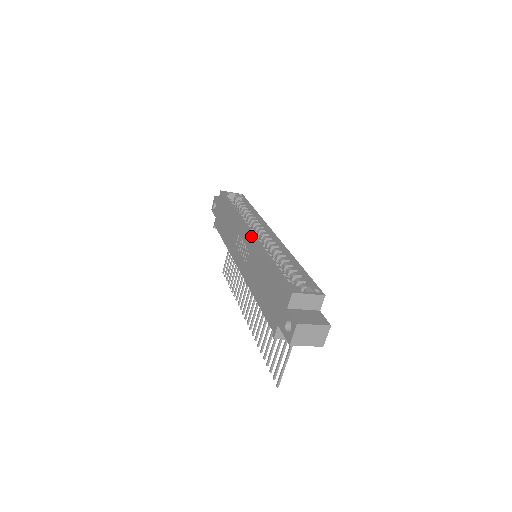
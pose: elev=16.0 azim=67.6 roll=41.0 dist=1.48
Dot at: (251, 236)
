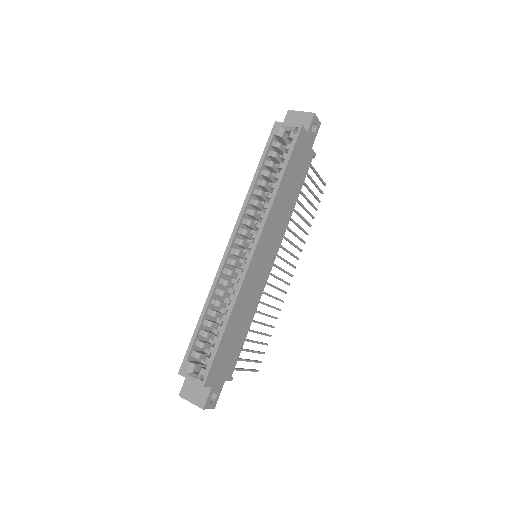
Dot at: (223, 258)
